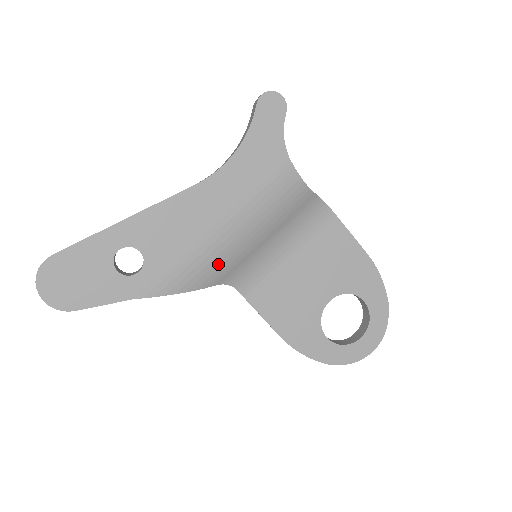
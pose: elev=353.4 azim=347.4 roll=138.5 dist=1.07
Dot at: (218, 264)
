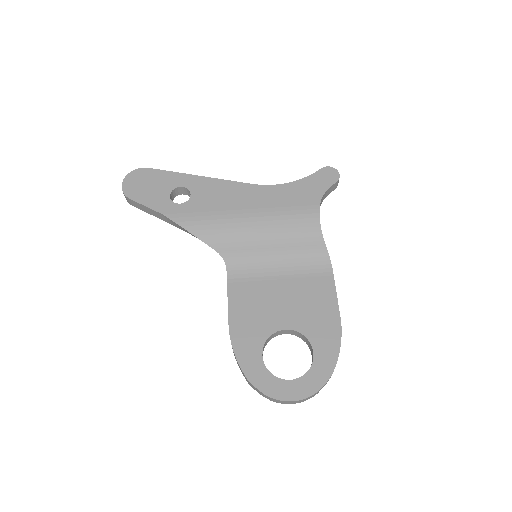
Dot at: (227, 235)
